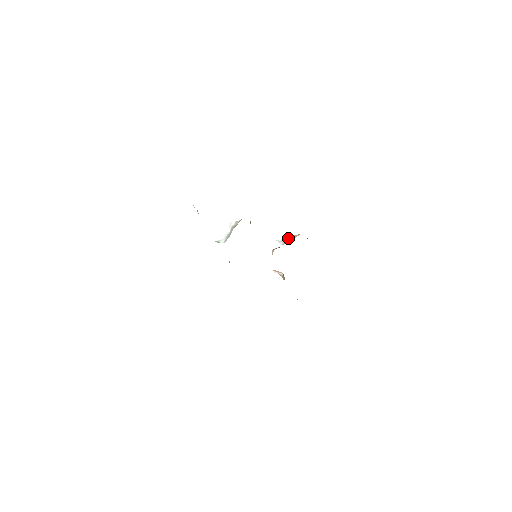
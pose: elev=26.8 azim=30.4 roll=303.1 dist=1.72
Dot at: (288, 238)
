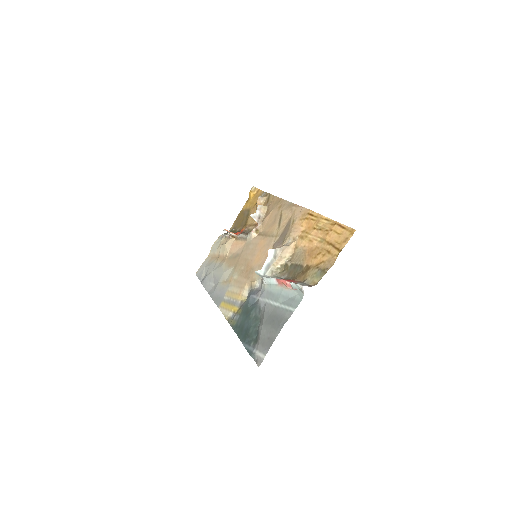
Dot at: (259, 212)
